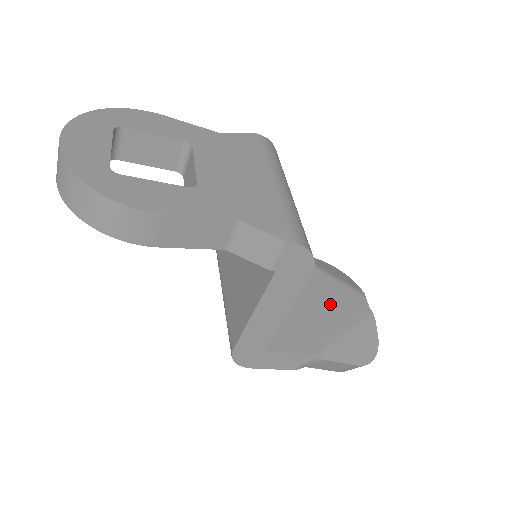
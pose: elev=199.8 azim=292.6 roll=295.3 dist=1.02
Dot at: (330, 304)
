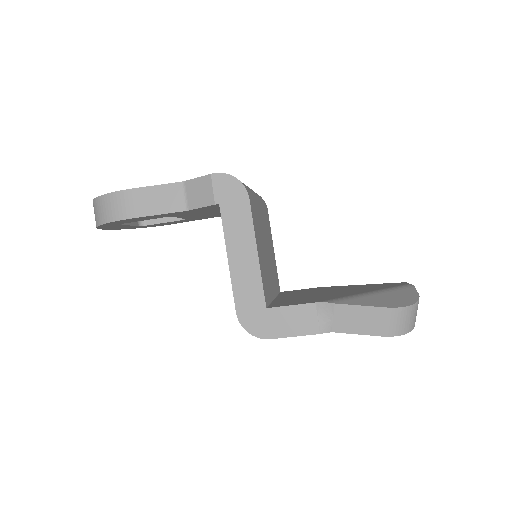
Dot at: (358, 289)
